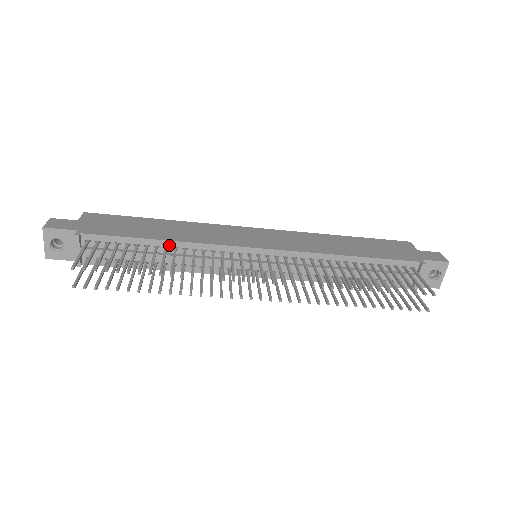
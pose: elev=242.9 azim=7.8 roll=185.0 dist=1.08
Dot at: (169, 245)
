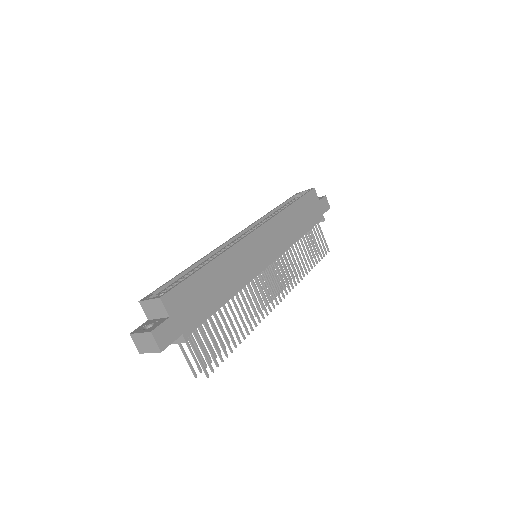
Dot at: (230, 298)
